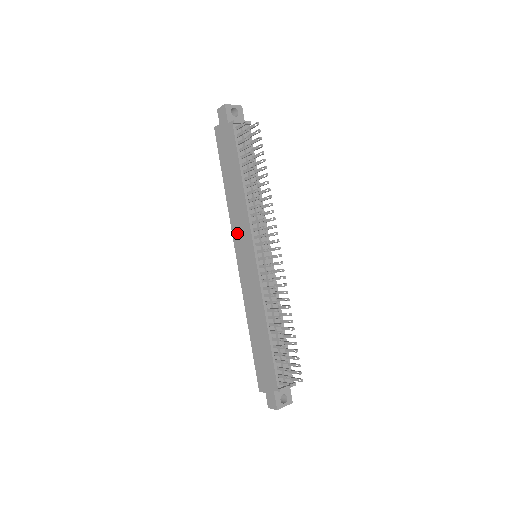
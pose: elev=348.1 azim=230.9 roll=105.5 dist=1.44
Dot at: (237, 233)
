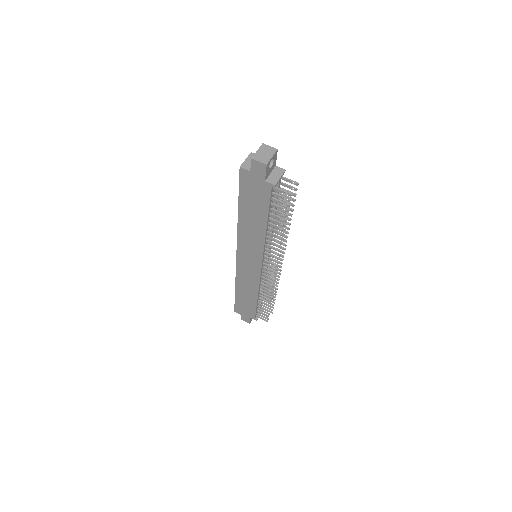
Dot at: (244, 246)
